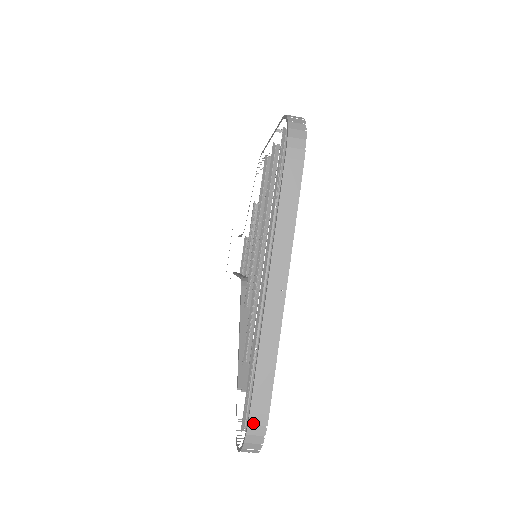
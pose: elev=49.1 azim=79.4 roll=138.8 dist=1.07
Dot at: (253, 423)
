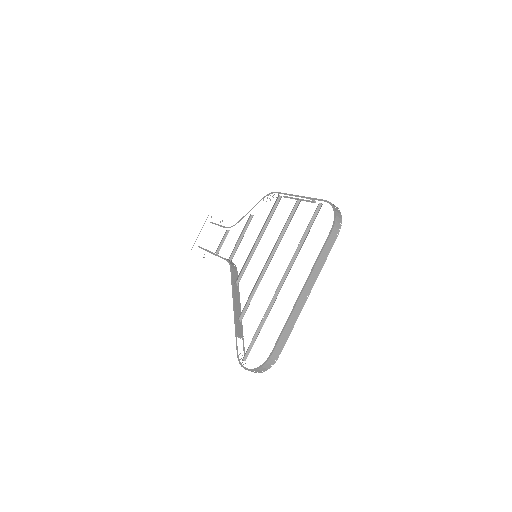
Dot at: (272, 358)
